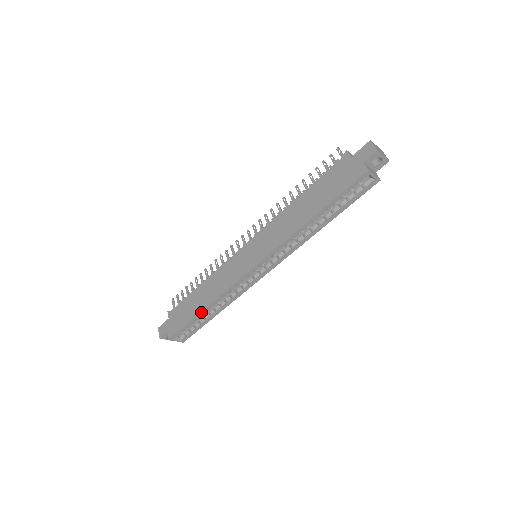
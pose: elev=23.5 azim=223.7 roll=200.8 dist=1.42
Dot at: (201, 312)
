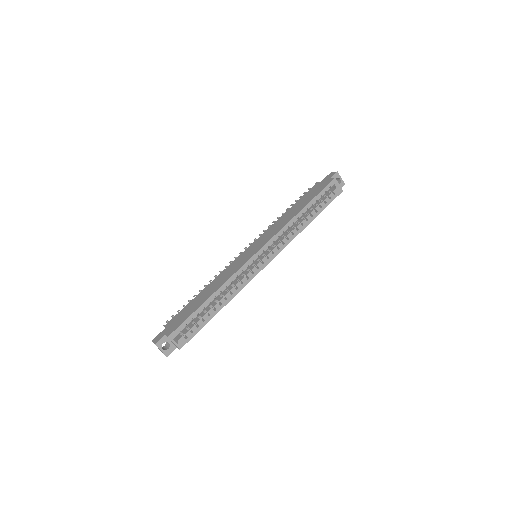
Dot at: (207, 300)
